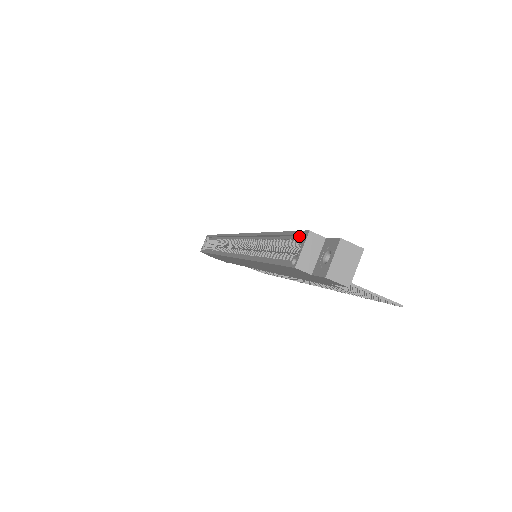
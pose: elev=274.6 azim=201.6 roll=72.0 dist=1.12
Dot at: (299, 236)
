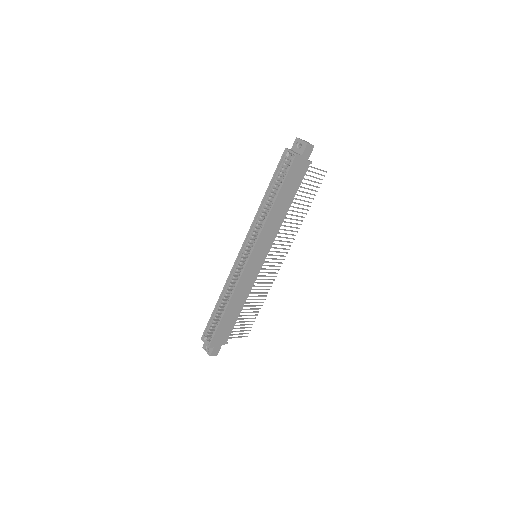
Dot at: (282, 161)
